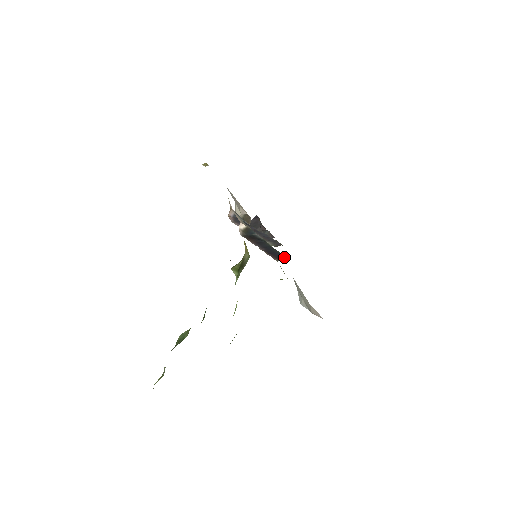
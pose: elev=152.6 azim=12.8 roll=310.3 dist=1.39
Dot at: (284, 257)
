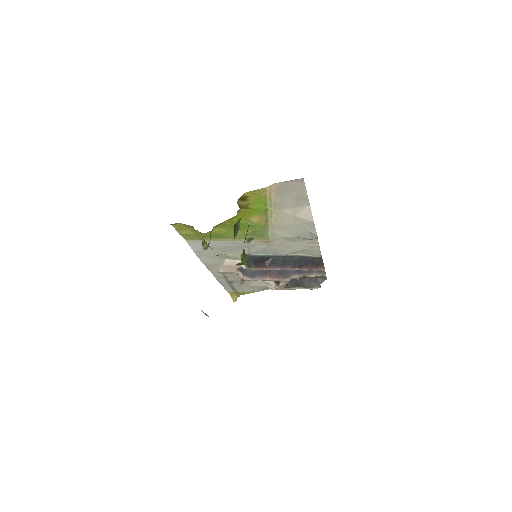
Dot at: (314, 258)
